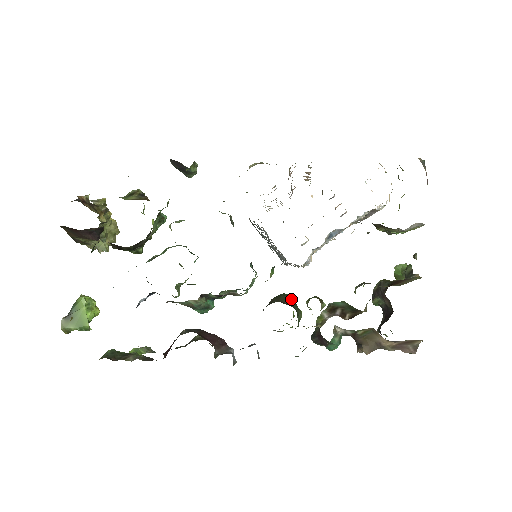
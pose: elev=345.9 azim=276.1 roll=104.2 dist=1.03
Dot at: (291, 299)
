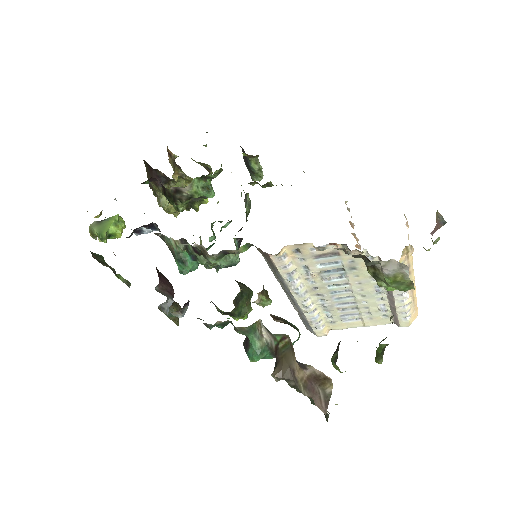
Dot at: (248, 288)
